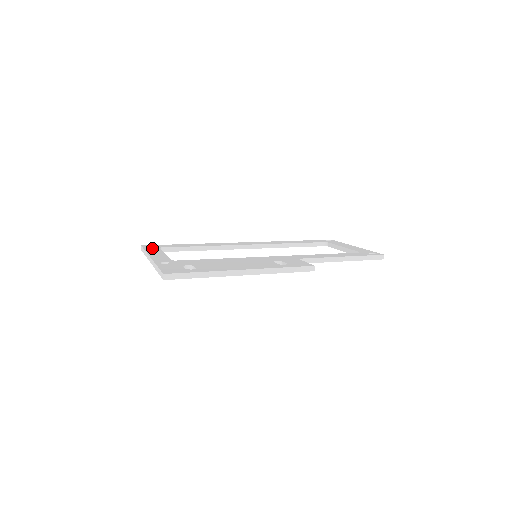
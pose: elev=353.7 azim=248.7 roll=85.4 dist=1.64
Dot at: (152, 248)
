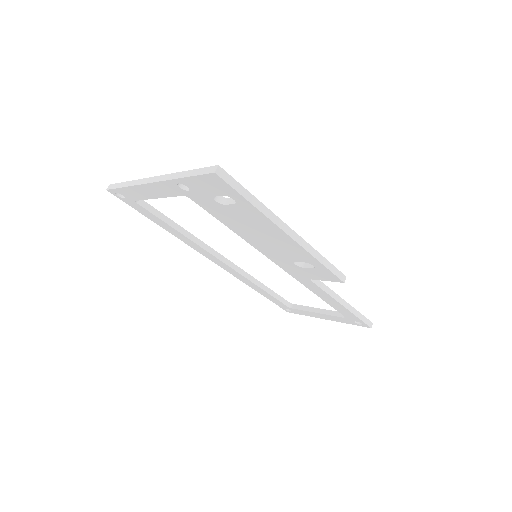
Dot at: occluded
